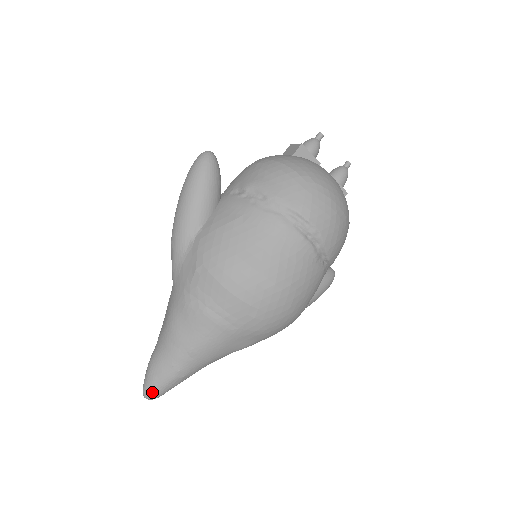
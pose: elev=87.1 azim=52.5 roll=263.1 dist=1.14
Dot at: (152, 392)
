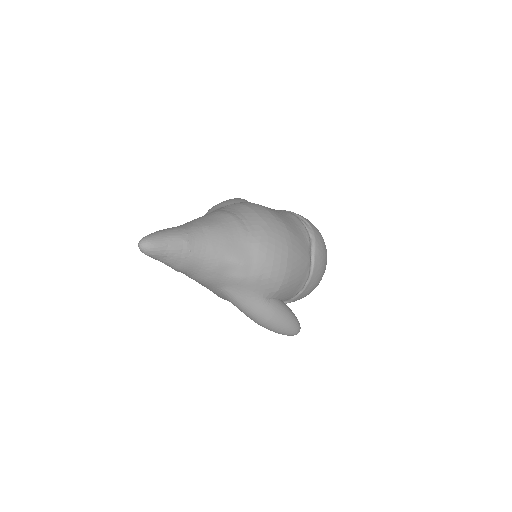
Dot at: (153, 237)
